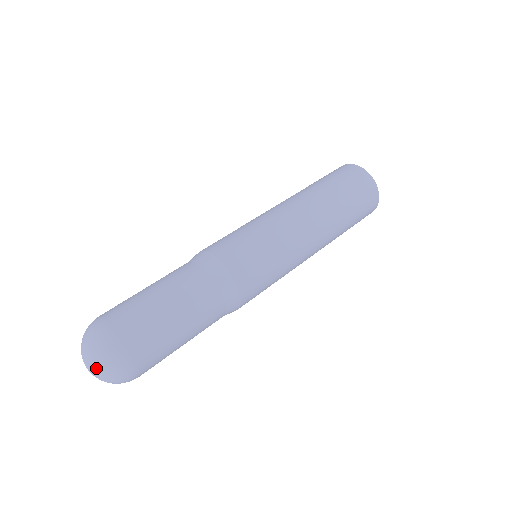
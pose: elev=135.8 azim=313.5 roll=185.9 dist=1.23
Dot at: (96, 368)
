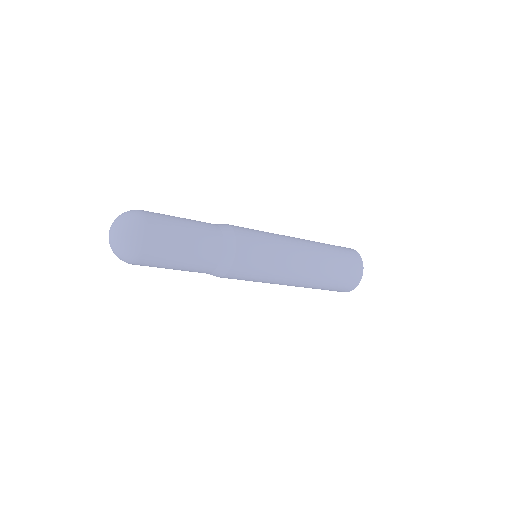
Dot at: (115, 220)
